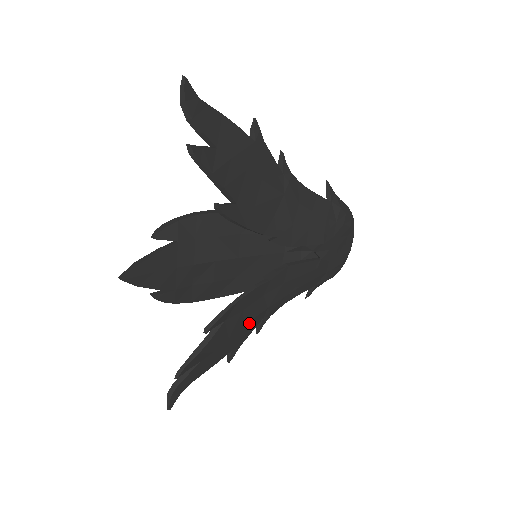
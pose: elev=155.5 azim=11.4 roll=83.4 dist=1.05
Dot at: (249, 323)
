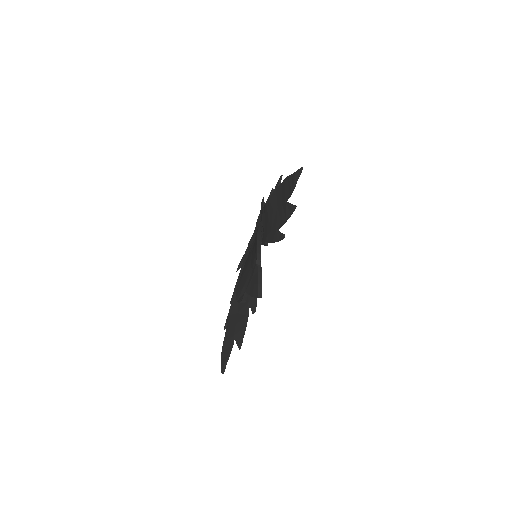
Dot at: occluded
